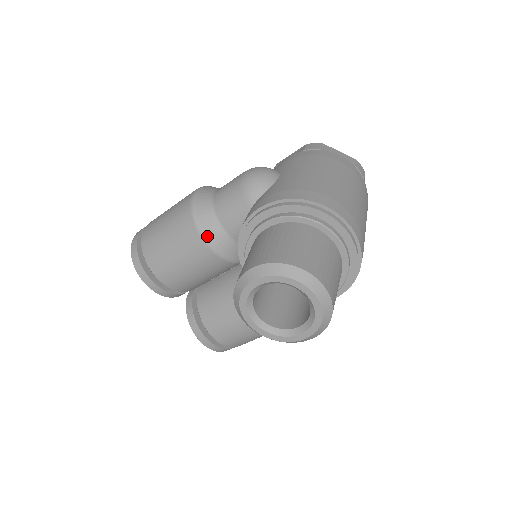
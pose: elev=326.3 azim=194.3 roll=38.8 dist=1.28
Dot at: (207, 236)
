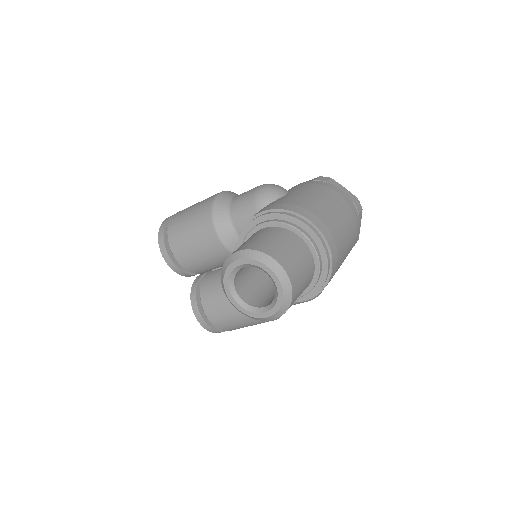
Dot at: (219, 228)
